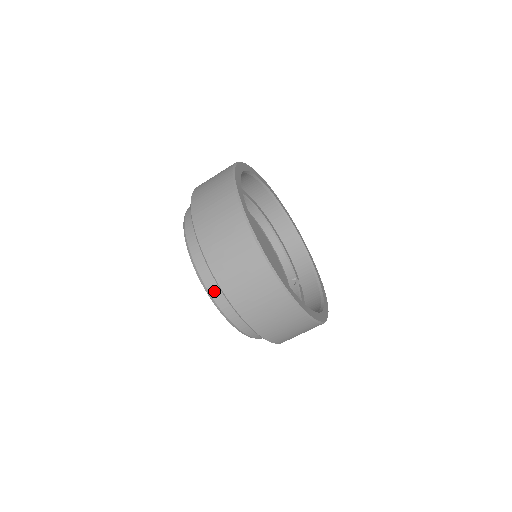
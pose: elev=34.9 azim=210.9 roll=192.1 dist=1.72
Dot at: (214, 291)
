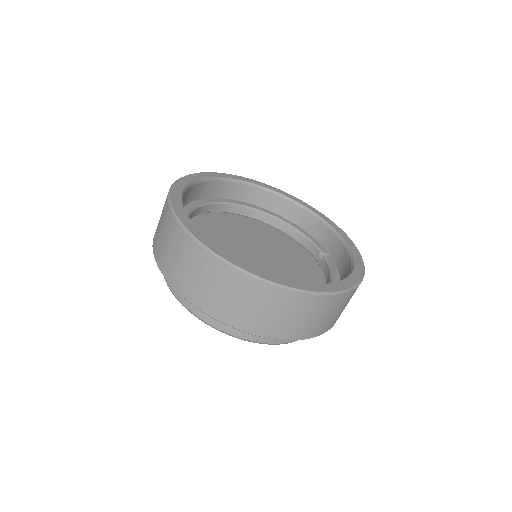
Dot at: (211, 320)
